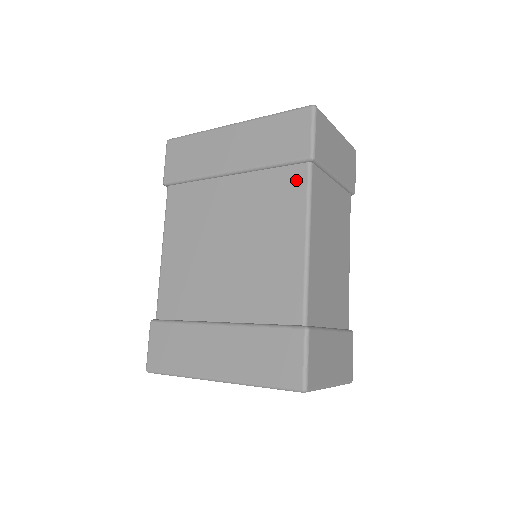
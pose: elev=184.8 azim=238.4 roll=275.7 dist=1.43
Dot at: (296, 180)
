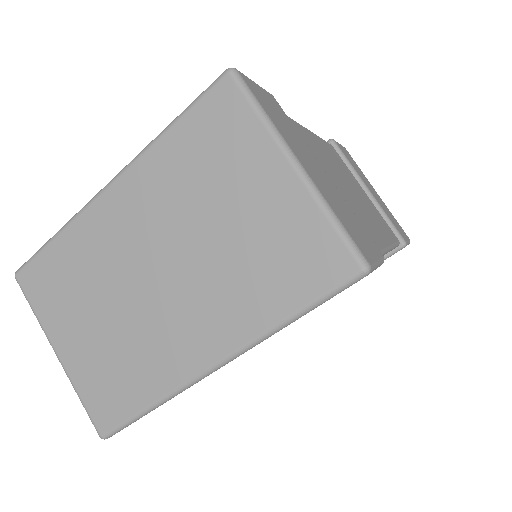
Dot at: occluded
